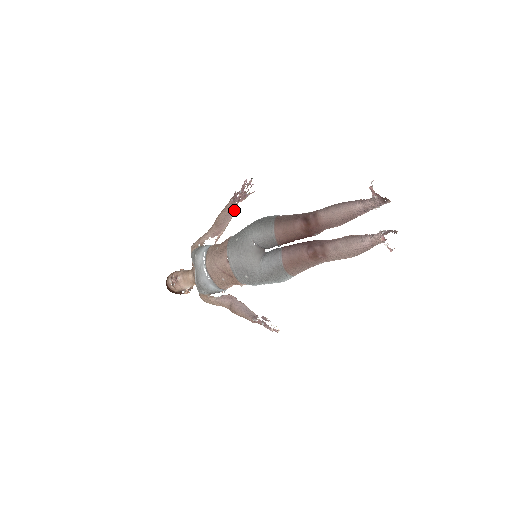
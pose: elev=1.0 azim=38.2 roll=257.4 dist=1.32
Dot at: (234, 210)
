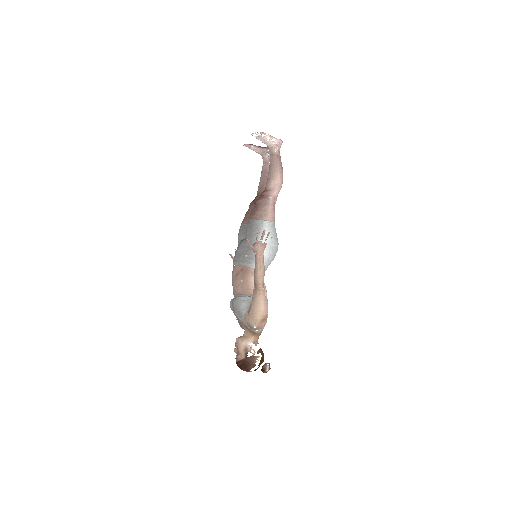
Dot at: occluded
